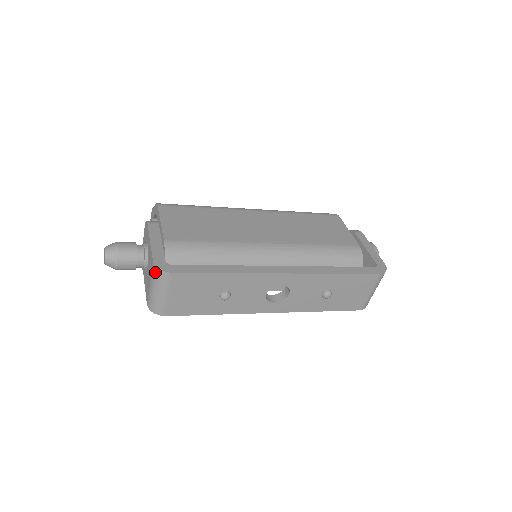
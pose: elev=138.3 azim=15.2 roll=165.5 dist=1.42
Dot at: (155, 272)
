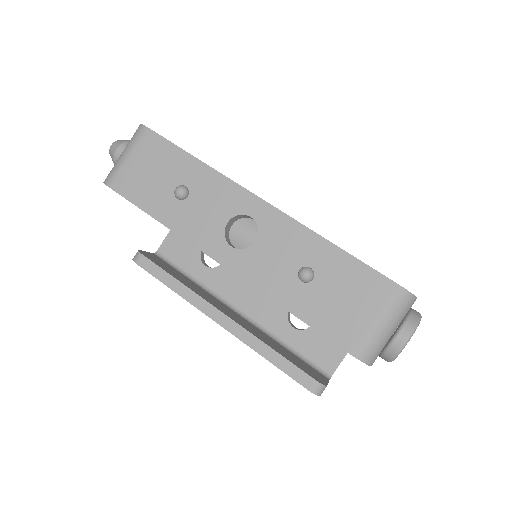
Dot at: (136, 131)
